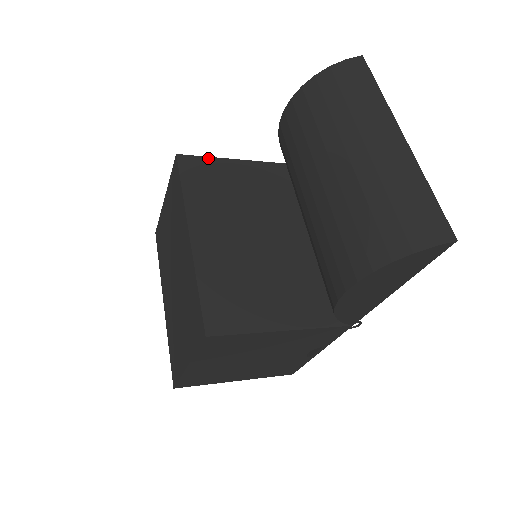
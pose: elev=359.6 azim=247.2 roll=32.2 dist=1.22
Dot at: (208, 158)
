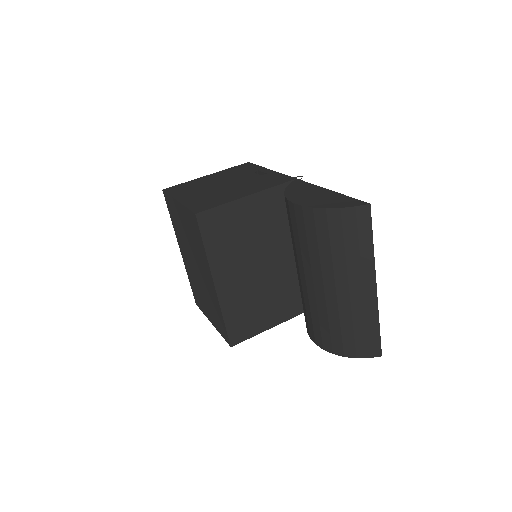
Dot at: (221, 207)
